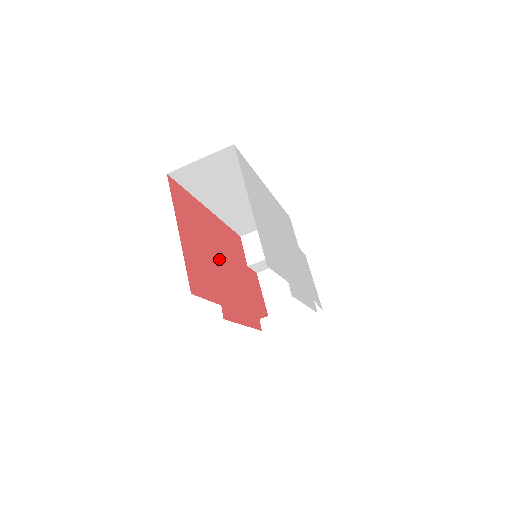
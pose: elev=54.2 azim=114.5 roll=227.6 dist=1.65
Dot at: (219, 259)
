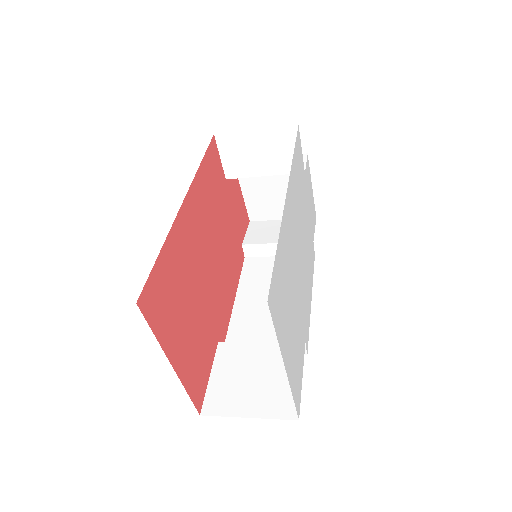
Dot at: (206, 271)
